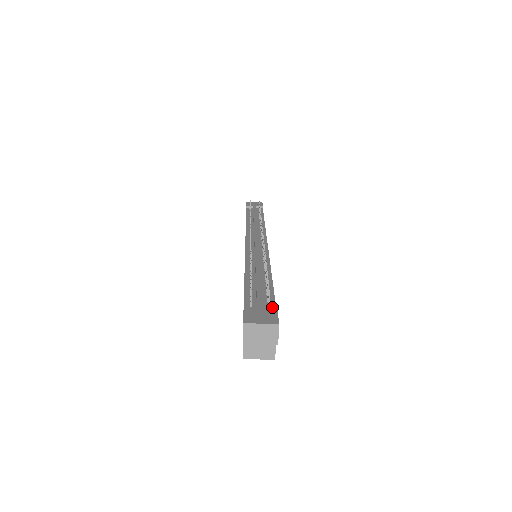
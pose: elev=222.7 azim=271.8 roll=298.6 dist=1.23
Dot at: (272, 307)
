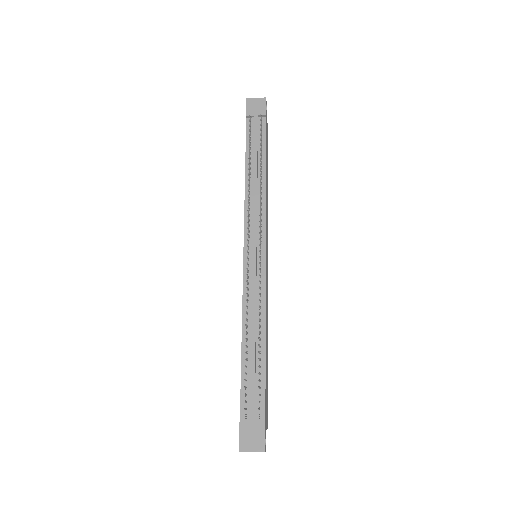
Dot at: (261, 422)
